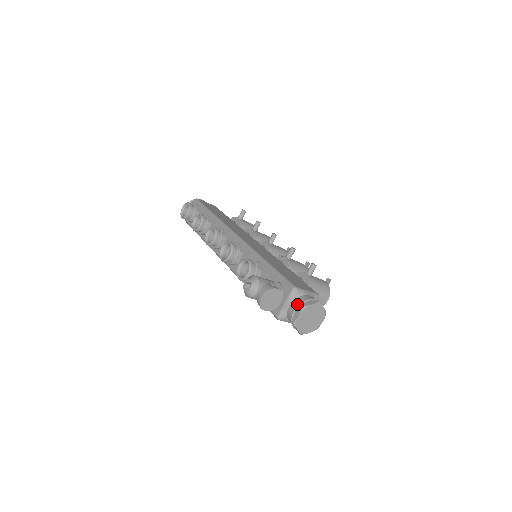
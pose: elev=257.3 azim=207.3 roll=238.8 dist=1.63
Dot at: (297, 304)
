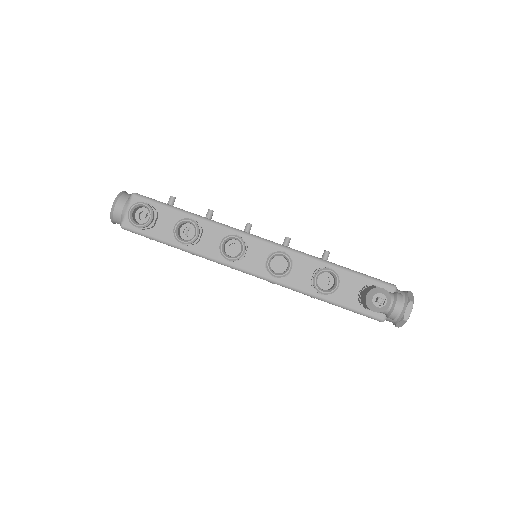
Dot at: (403, 301)
